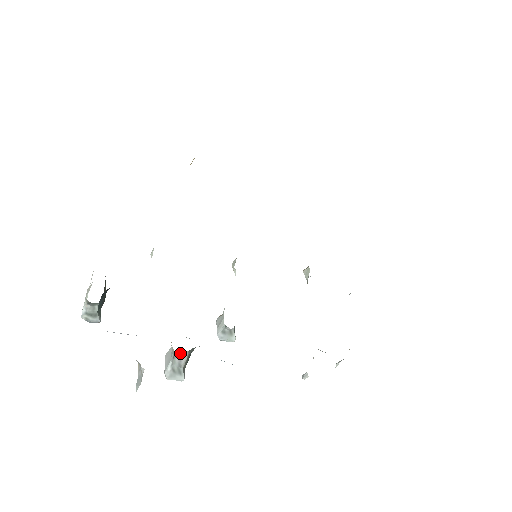
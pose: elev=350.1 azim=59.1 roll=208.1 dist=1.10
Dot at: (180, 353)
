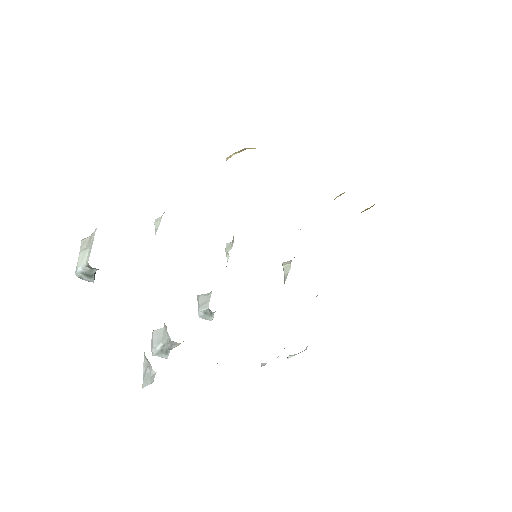
Dot at: (175, 342)
